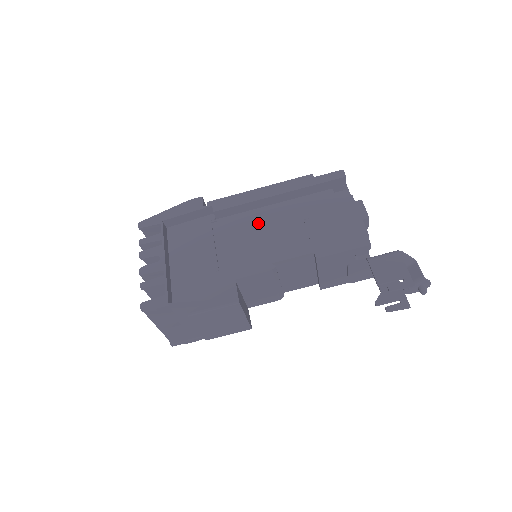
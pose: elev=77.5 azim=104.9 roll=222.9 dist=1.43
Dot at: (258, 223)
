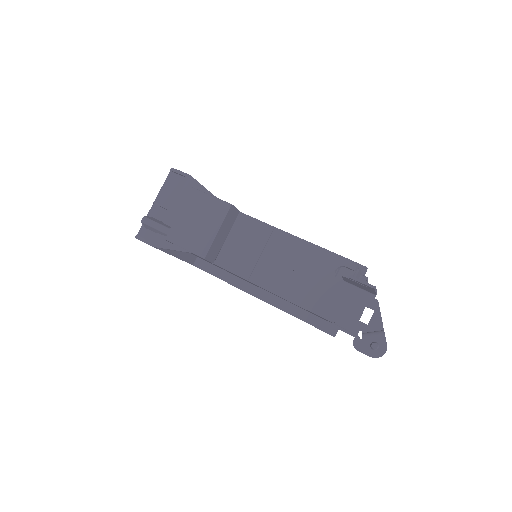
Dot at: occluded
